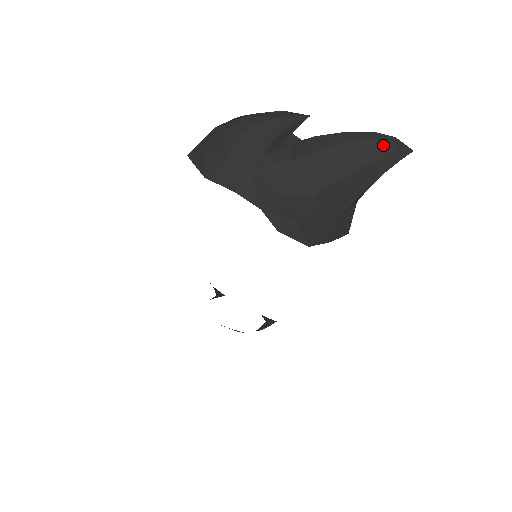
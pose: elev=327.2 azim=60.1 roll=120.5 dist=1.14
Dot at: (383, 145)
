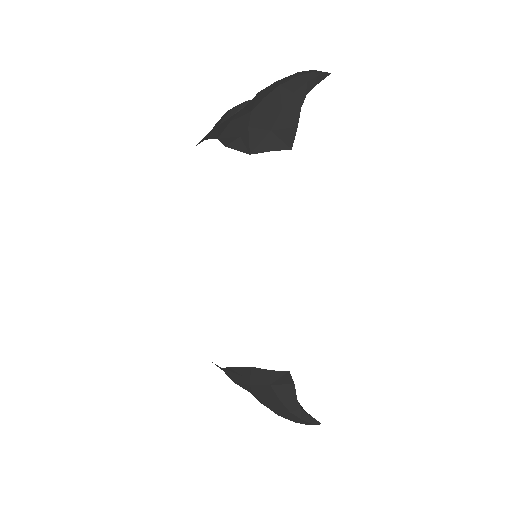
Dot at: (302, 73)
